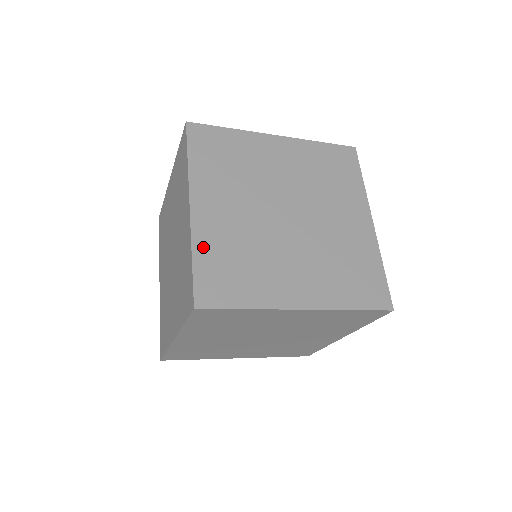
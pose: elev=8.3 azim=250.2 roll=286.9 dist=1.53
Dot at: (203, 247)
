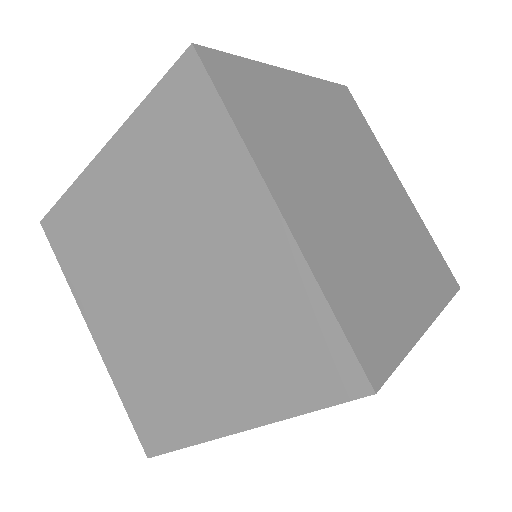
Dot at: (328, 280)
